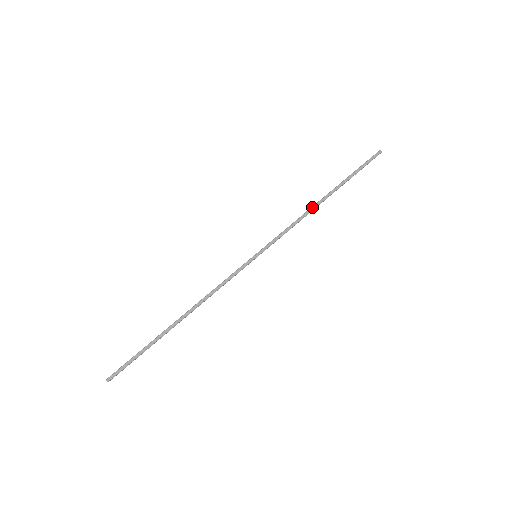
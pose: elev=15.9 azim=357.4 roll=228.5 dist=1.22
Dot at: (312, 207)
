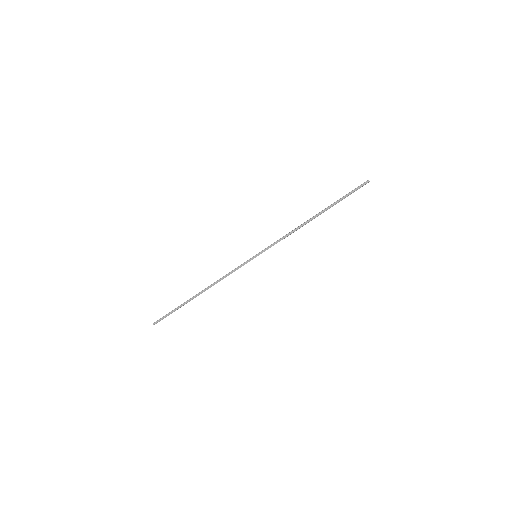
Dot at: (303, 223)
